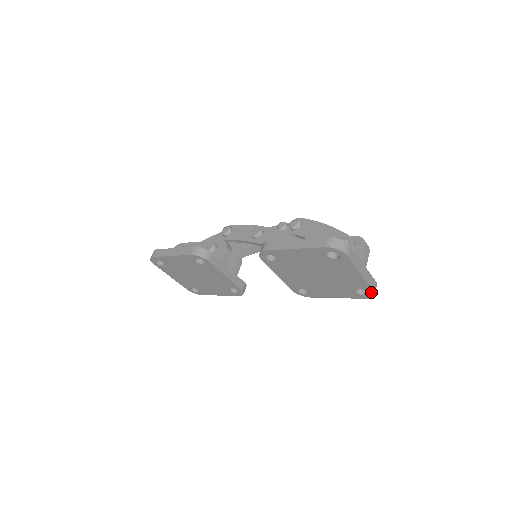
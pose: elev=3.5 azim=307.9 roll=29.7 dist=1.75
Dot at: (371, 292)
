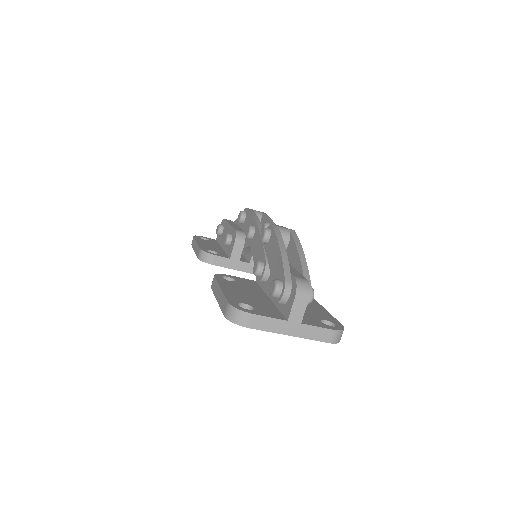
Dot at: (329, 341)
